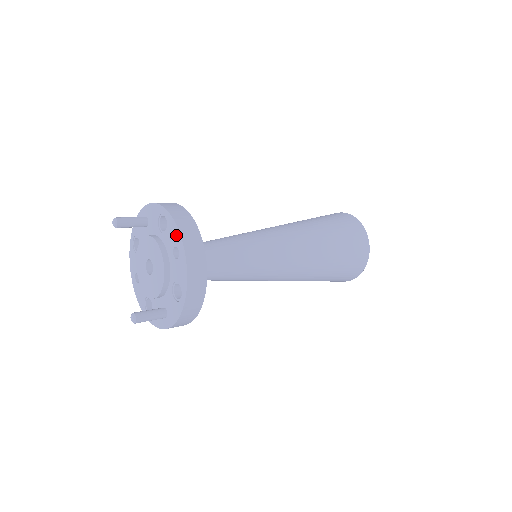
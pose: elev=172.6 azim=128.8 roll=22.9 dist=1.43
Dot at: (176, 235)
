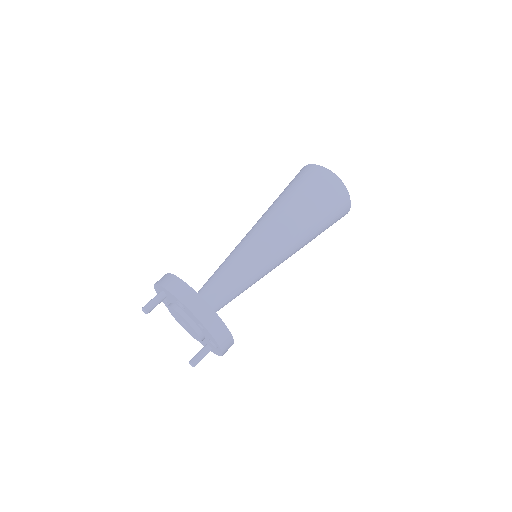
Dot at: (195, 318)
